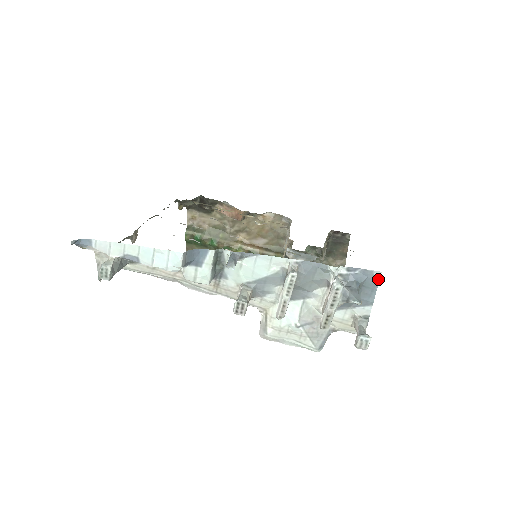
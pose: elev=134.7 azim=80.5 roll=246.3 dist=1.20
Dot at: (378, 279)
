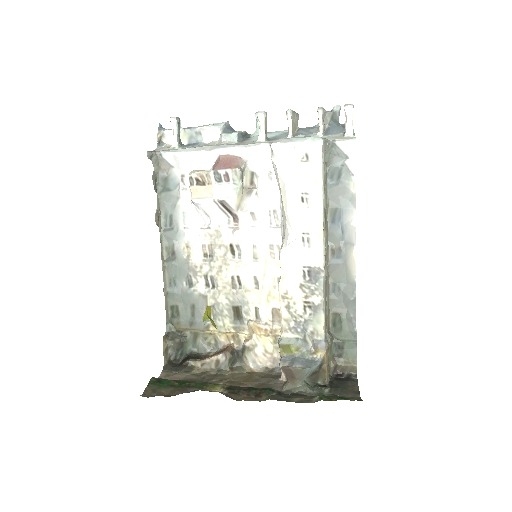
Dot at: occluded
